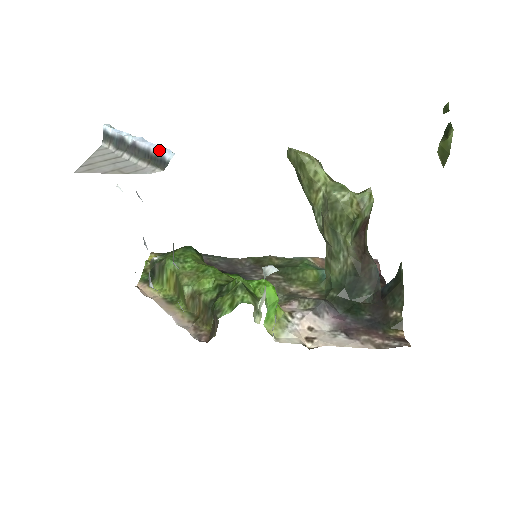
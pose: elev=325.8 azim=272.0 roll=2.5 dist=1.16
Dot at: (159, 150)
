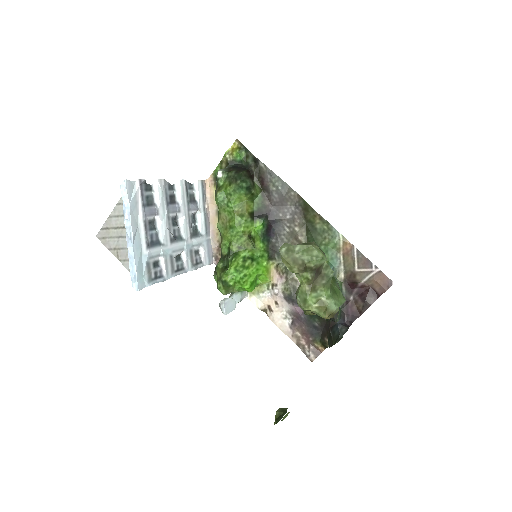
Dot at: (130, 270)
